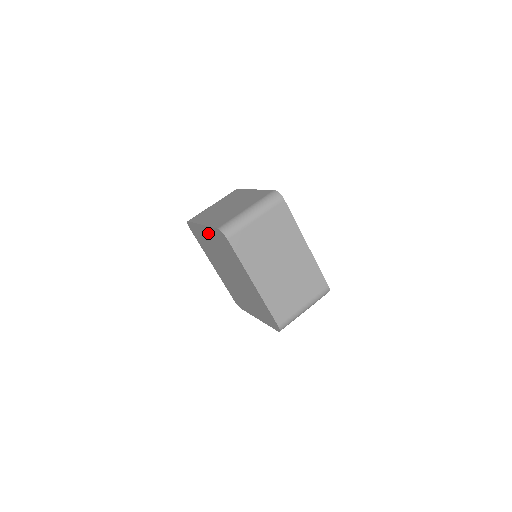
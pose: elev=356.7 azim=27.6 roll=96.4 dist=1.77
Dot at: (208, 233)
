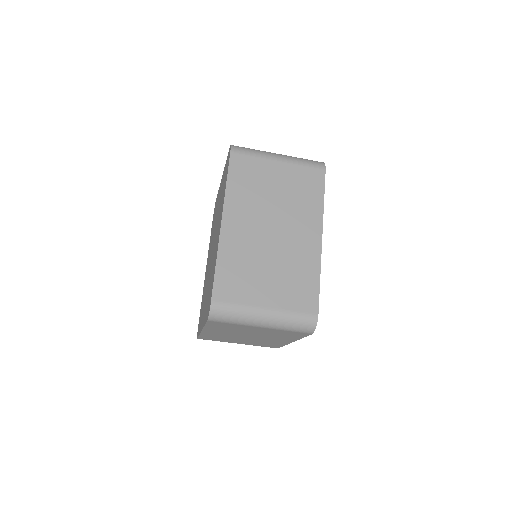
Dot at: occluded
